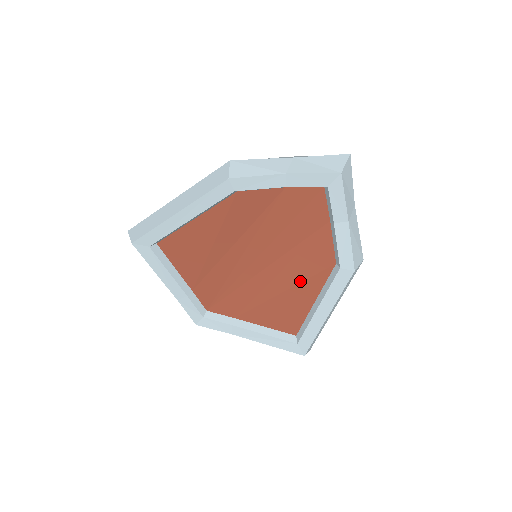
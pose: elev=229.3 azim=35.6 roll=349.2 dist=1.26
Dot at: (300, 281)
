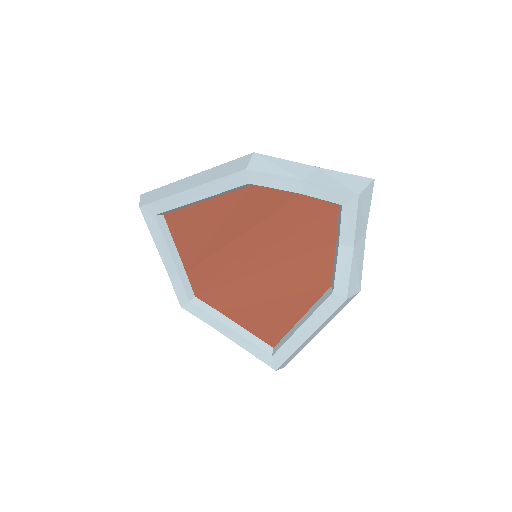
Dot at: (291, 294)
